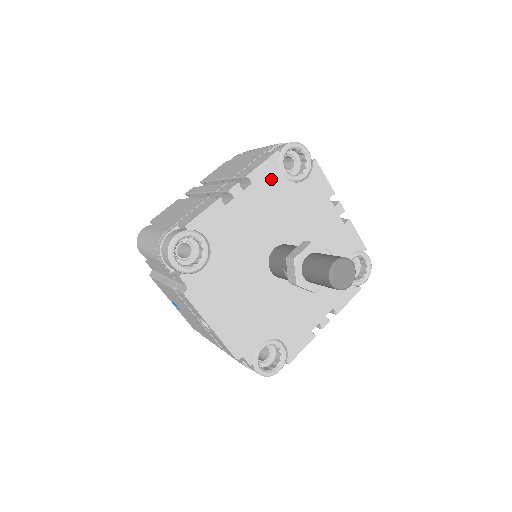
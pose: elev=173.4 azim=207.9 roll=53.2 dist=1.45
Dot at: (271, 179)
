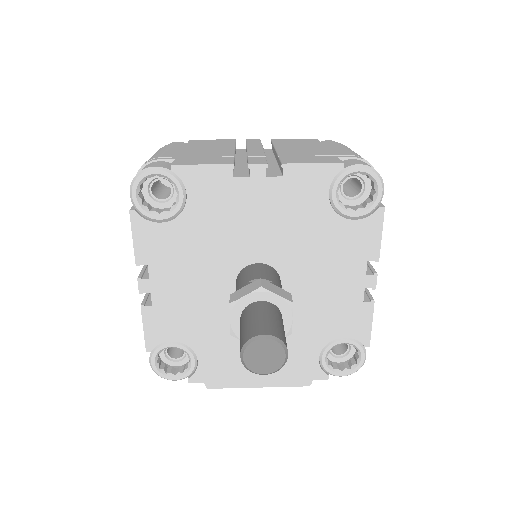
Dot at: (157, 240)
